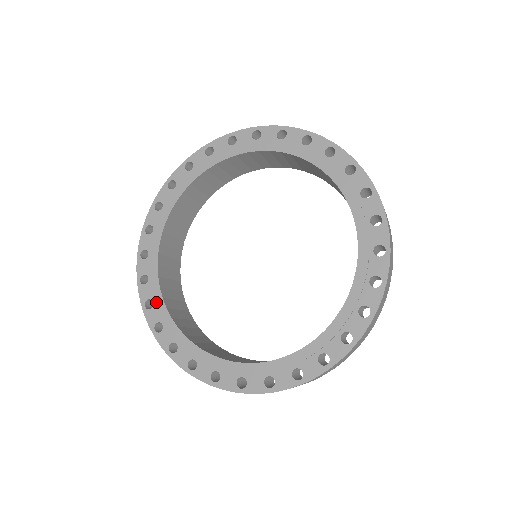
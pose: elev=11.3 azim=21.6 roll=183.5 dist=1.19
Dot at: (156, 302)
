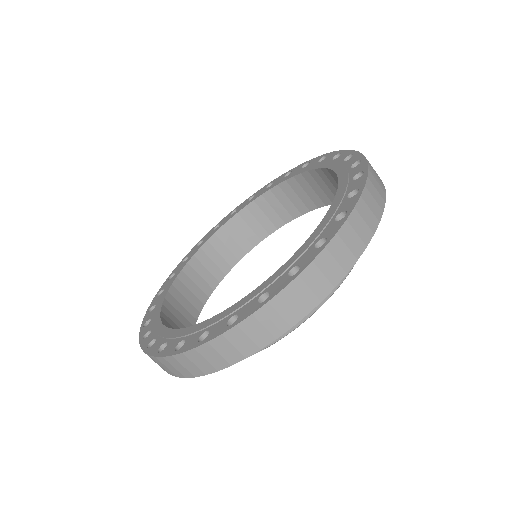
Dot at: (208, 325)
